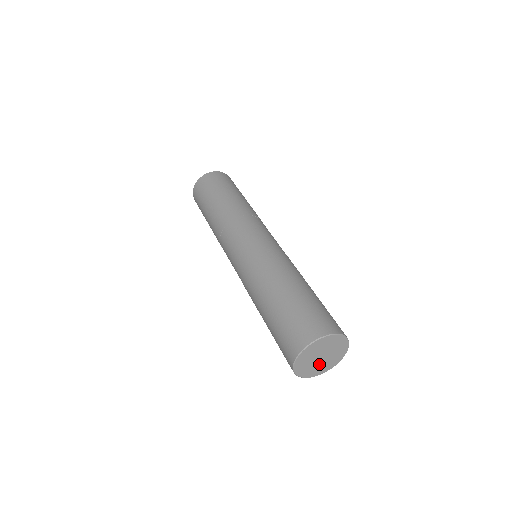
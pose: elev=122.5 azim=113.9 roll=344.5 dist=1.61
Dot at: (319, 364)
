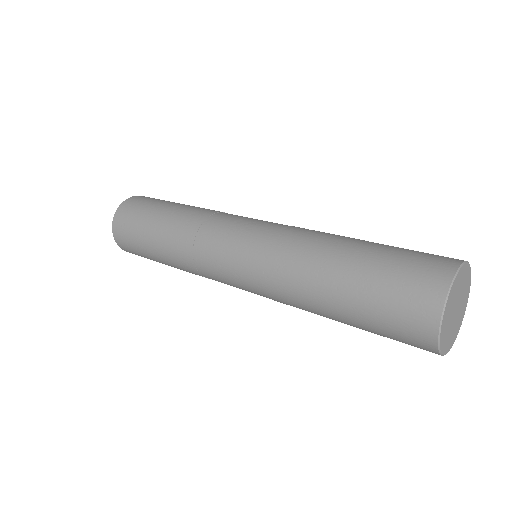
Dot at: (453, 324)
